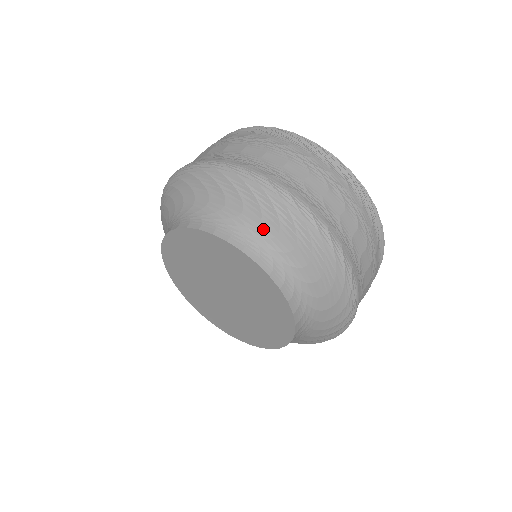
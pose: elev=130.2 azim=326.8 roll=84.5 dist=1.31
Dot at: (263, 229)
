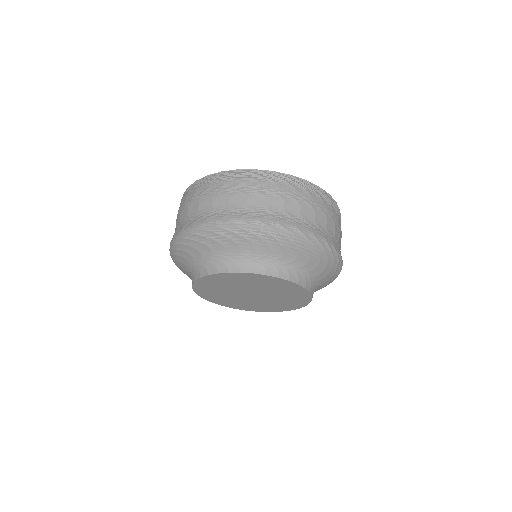
Dot at: (298, 262)
